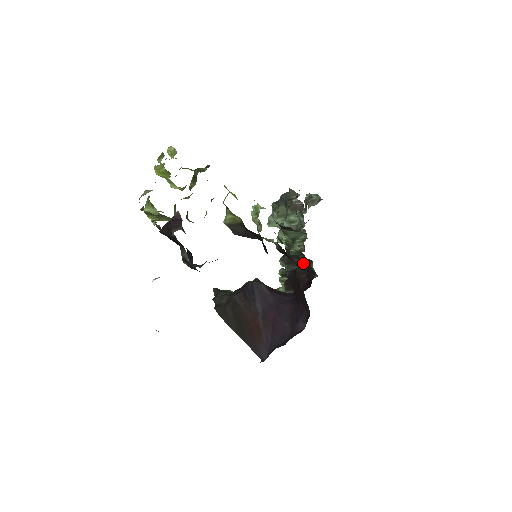
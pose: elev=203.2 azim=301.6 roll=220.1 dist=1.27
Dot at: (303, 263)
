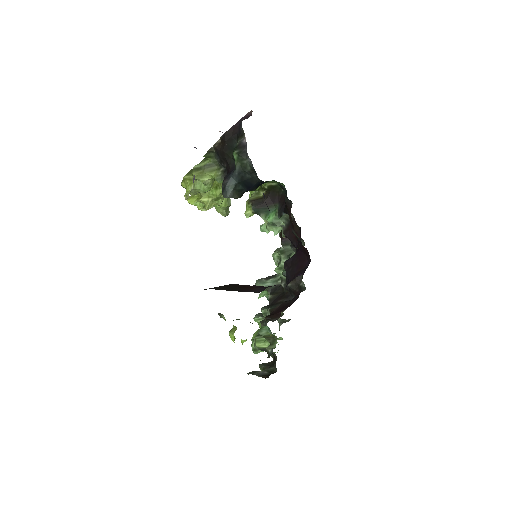
Dot at: (287, 300)
